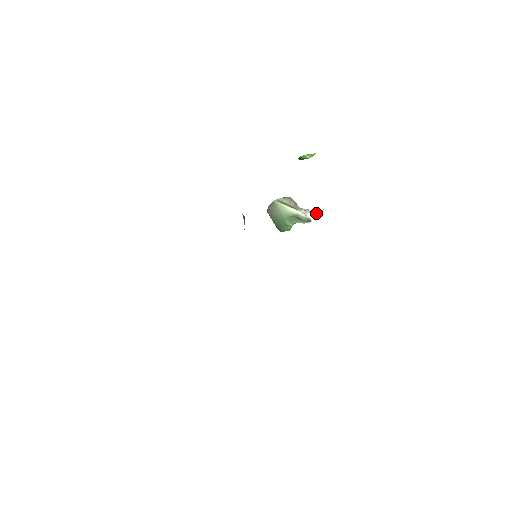
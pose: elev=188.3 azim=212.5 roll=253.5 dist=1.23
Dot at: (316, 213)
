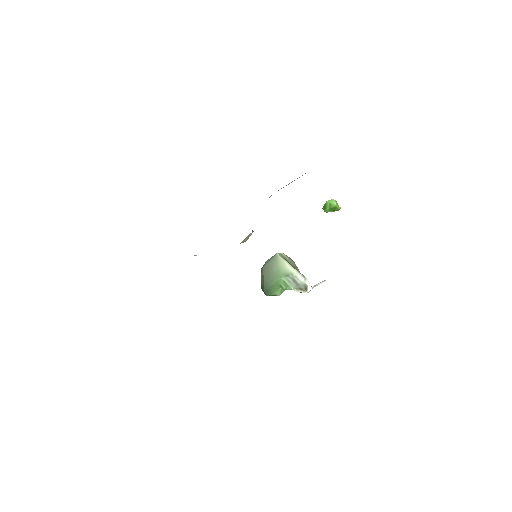
Dot at: occluded
